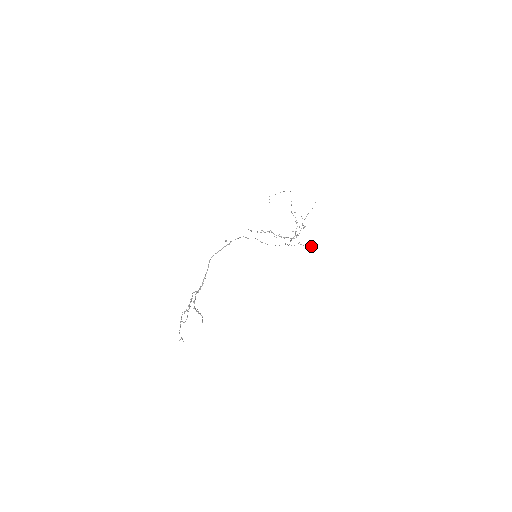
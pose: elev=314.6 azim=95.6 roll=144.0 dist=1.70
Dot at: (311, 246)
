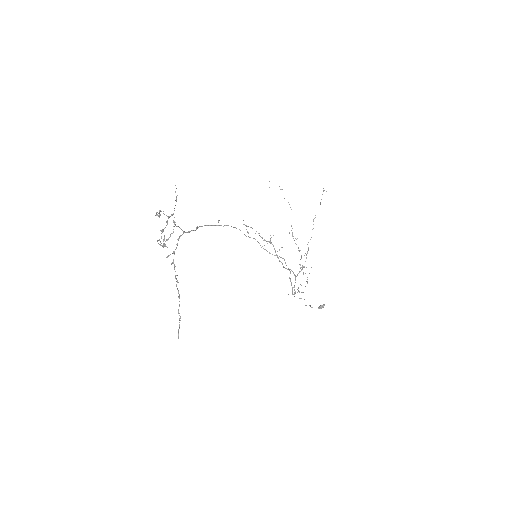
Dot at: (320, 305)
